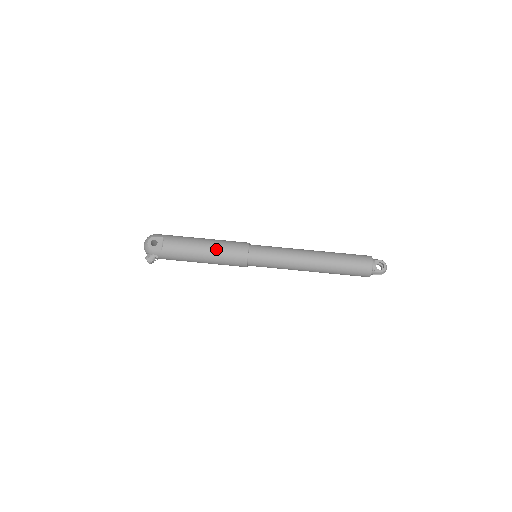
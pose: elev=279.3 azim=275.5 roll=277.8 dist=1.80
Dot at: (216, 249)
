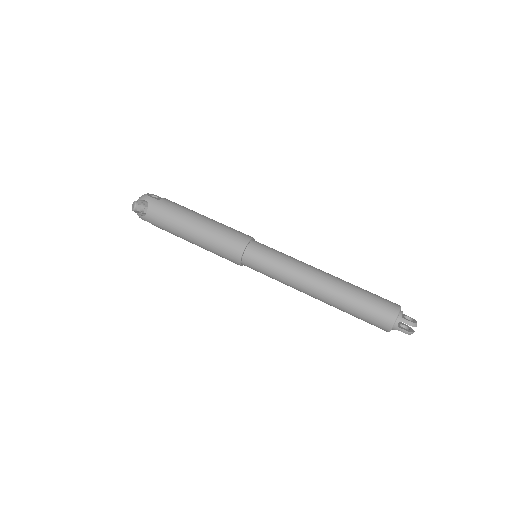
Dot at: (218, 222)
